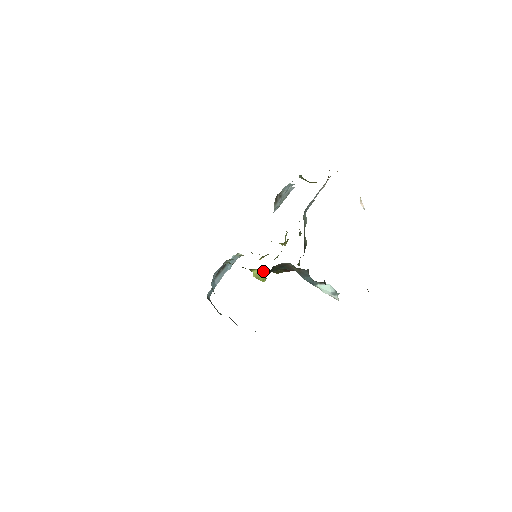
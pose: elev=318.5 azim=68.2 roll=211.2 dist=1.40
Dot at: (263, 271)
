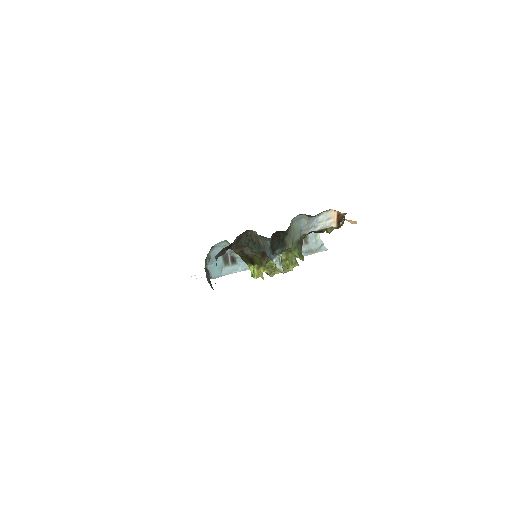
Dot at: (255, 265)
